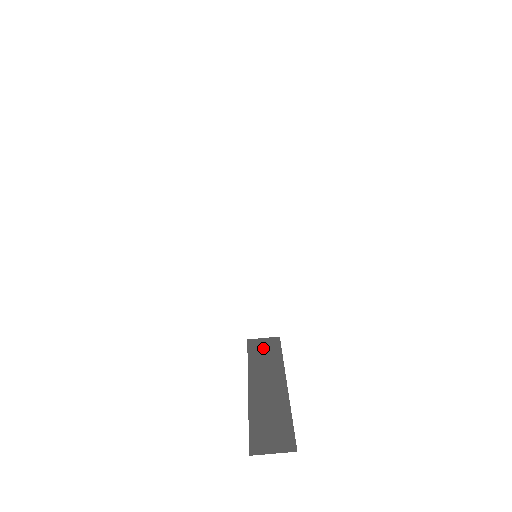
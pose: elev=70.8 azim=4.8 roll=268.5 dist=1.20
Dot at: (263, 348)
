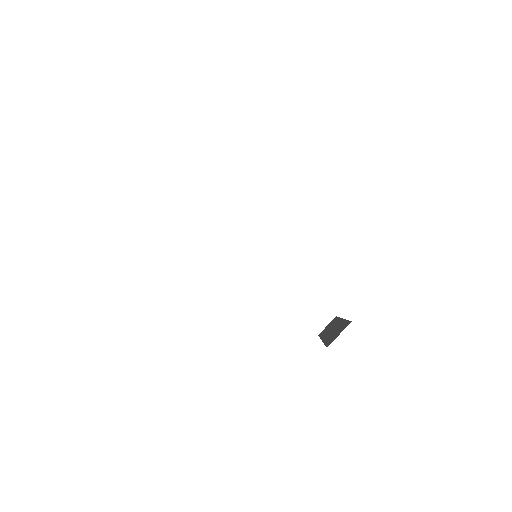
Dot at: (327, 327)
